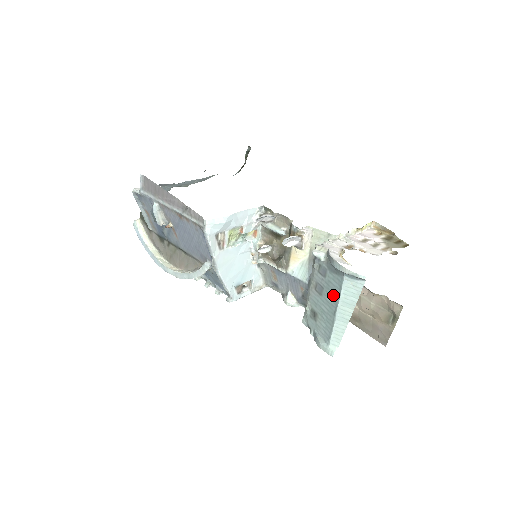
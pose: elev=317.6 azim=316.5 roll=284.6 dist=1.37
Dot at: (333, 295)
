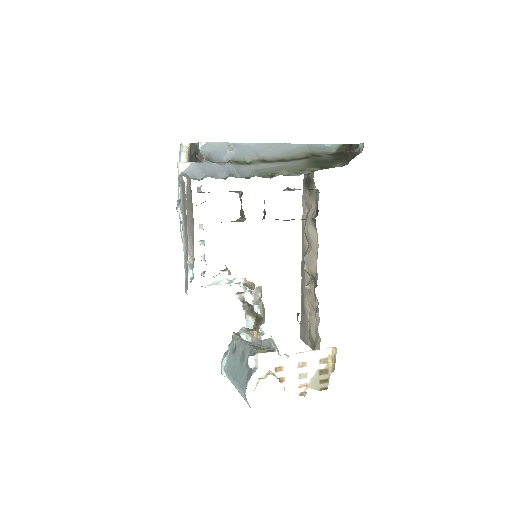
Dot at: (239, 377)
